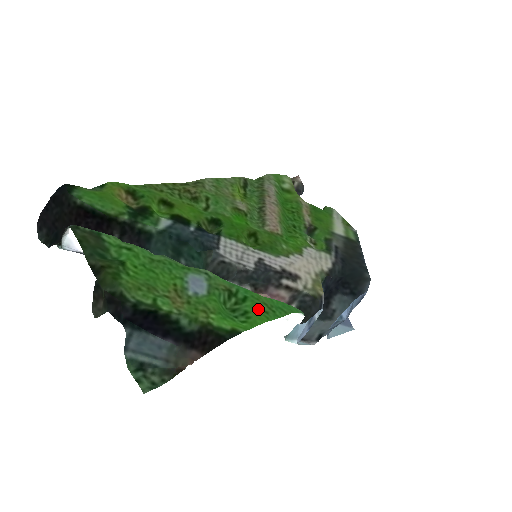
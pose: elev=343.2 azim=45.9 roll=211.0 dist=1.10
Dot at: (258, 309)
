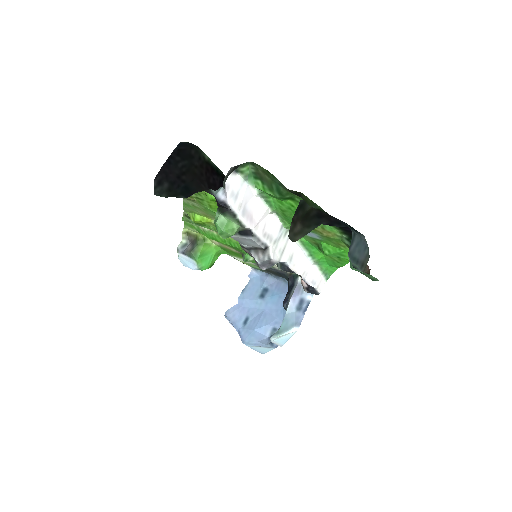
Dot at: occluded
